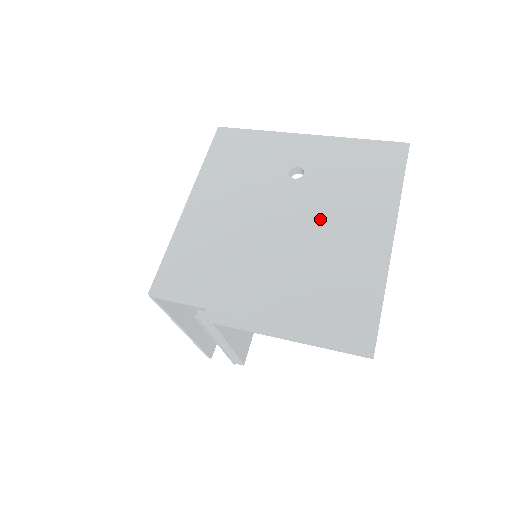
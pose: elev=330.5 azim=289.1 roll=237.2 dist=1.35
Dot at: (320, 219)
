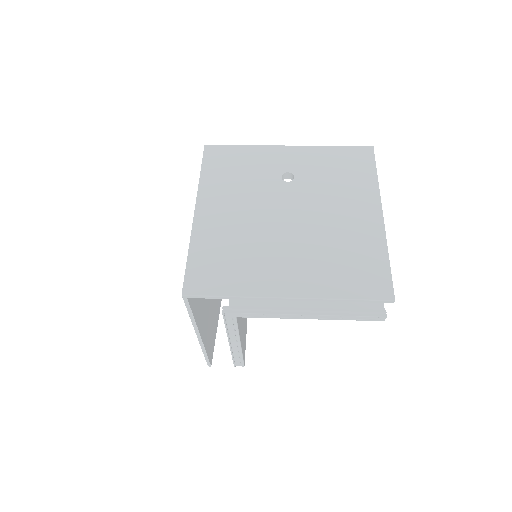
Dot at: (320, 211)
